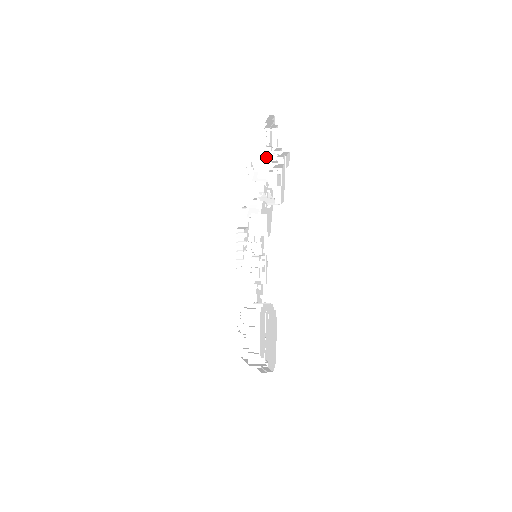
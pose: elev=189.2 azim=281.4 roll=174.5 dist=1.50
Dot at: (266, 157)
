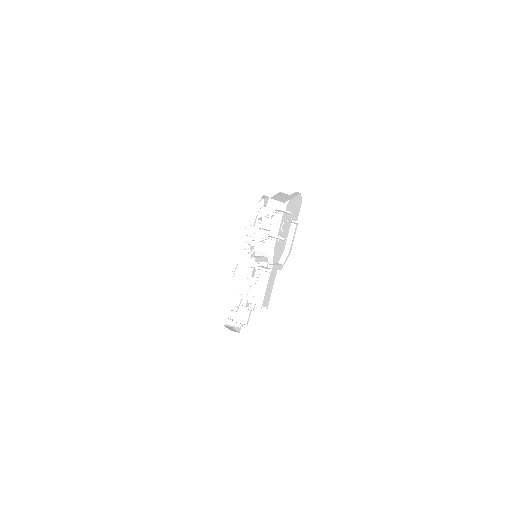
Dot at: occluded
